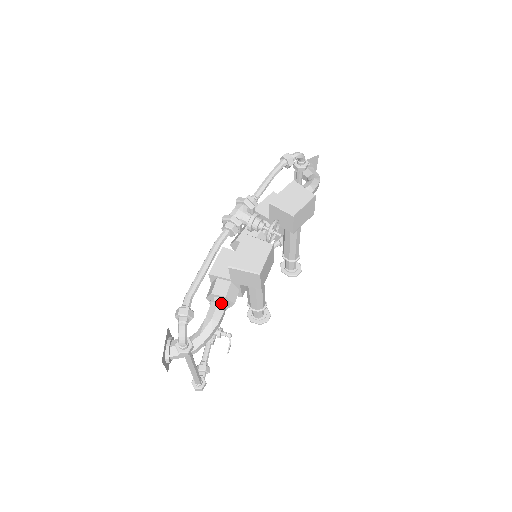
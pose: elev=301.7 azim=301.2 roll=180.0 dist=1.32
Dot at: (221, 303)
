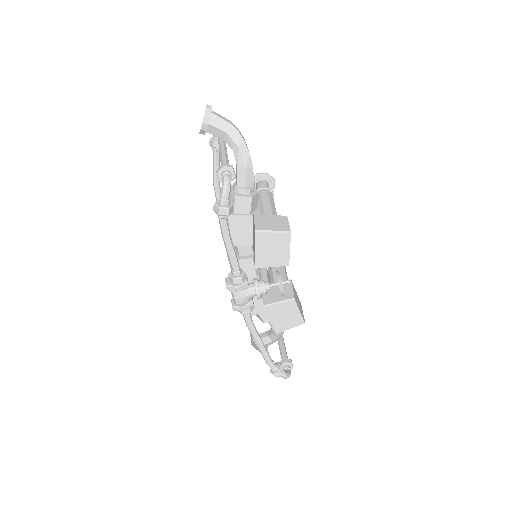
Dot at: occluded
